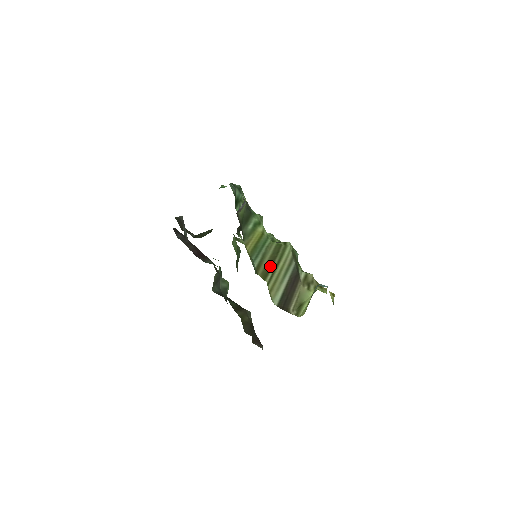
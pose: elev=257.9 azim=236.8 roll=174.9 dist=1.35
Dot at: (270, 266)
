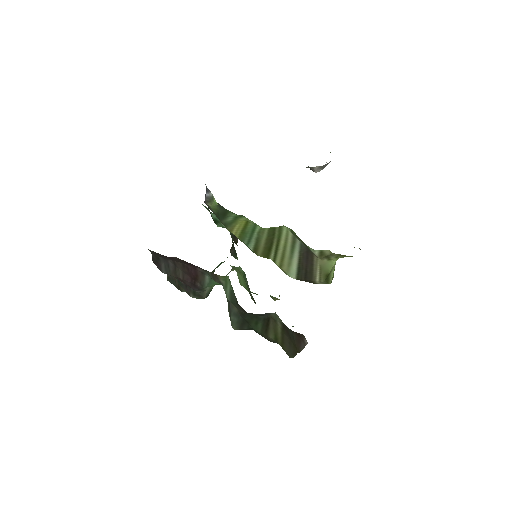
Dot at: (269, 246)
